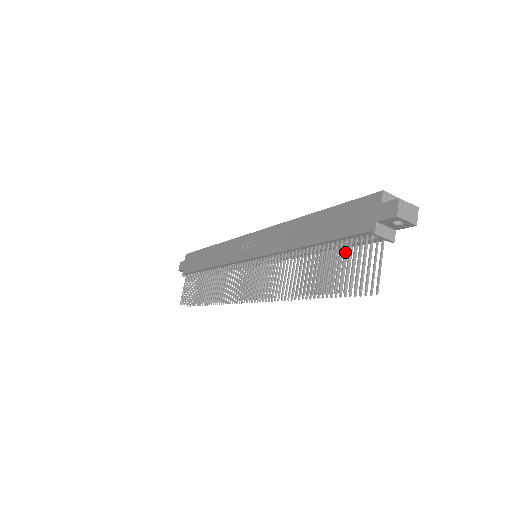
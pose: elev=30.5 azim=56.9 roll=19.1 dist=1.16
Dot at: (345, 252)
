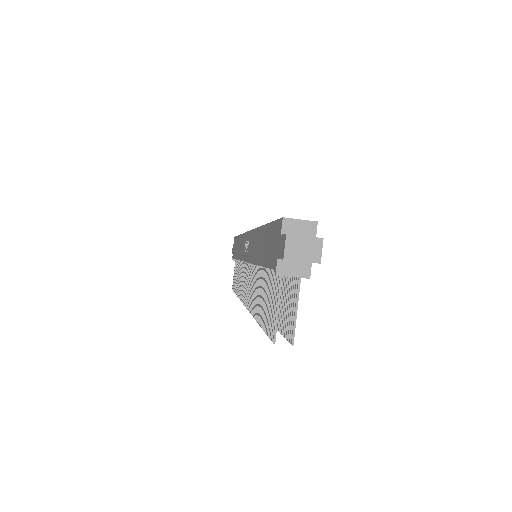
Dot at: (272, 285)
